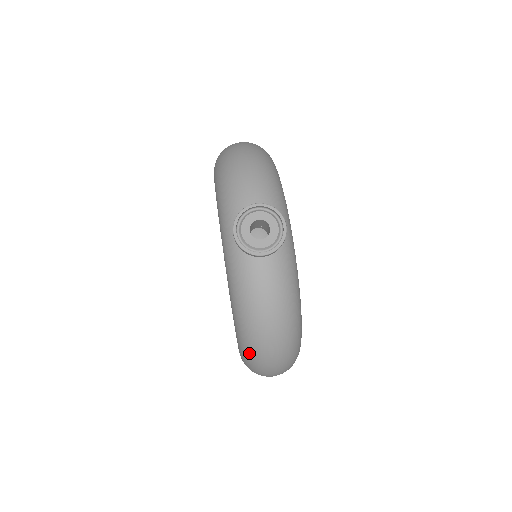
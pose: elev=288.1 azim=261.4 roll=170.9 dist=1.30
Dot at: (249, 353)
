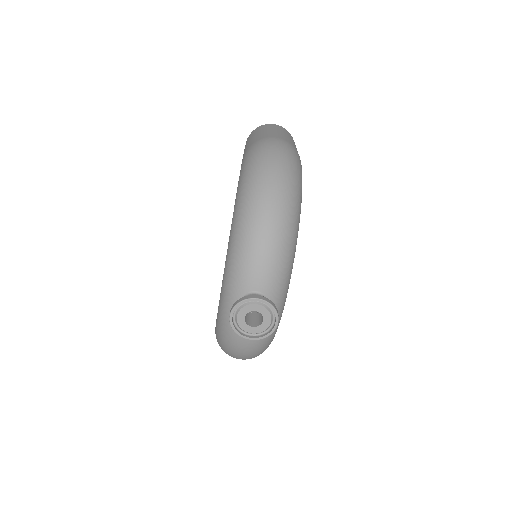
Dot at: (221, 348)
